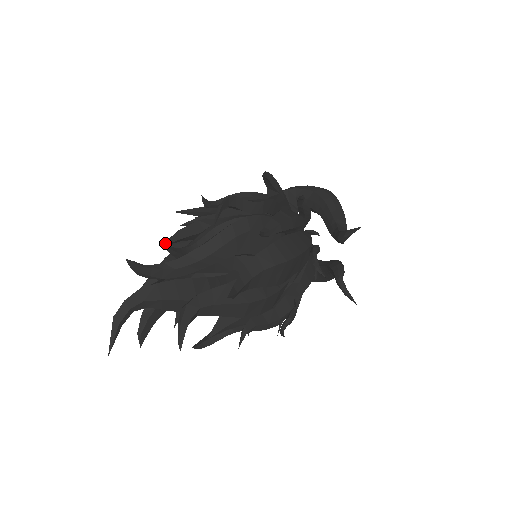
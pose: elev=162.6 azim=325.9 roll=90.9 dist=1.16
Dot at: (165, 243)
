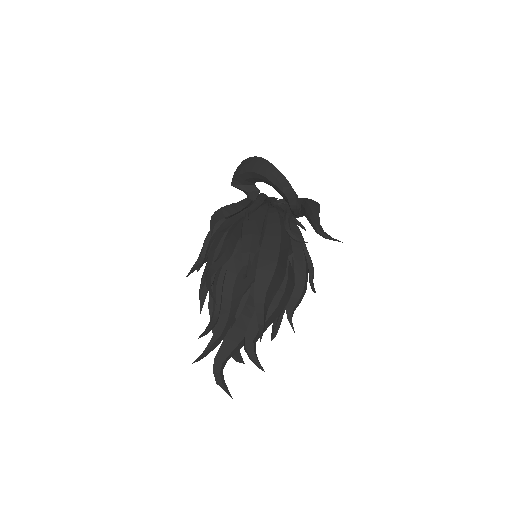
Dot at: (201, 335)
